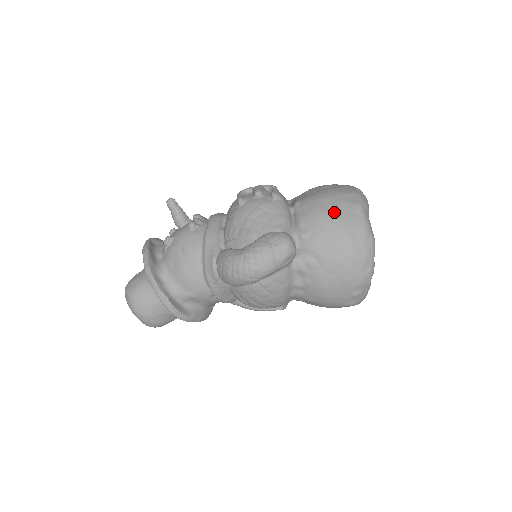
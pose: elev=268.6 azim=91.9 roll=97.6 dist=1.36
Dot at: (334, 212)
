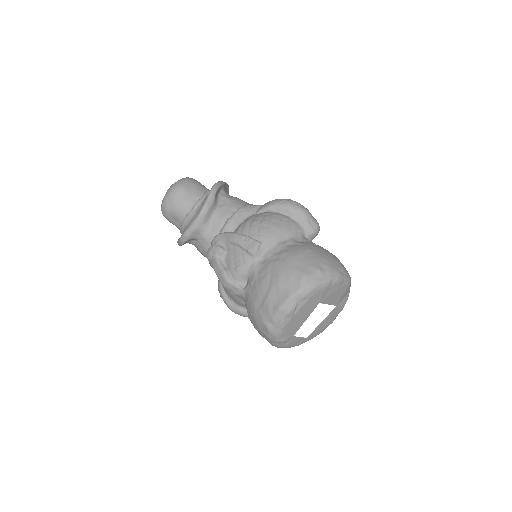
Dot at: occluded
